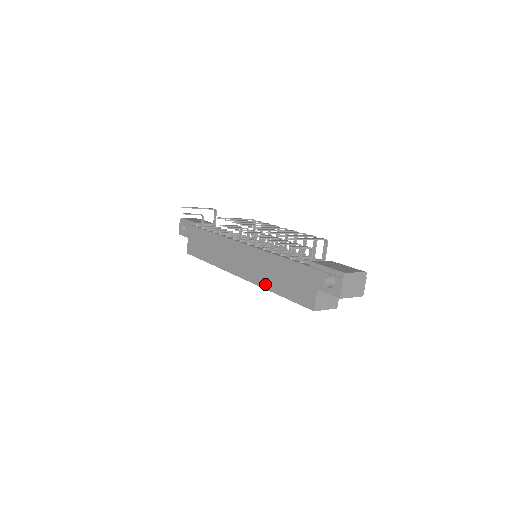
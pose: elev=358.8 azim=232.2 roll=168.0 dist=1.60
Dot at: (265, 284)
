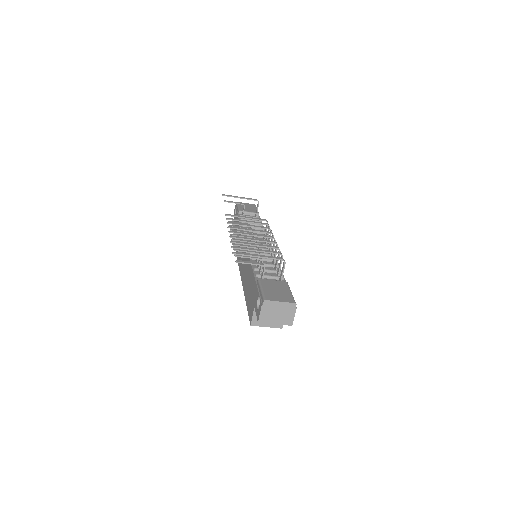
Dot at: (244, 286)
